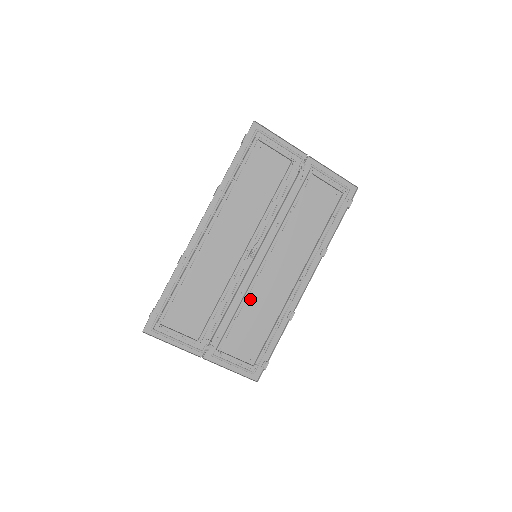
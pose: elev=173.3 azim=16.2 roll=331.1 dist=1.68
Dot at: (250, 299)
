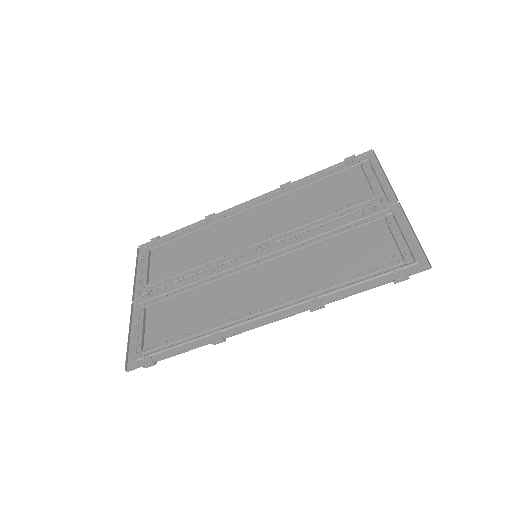
Dot at: (211, 289)
